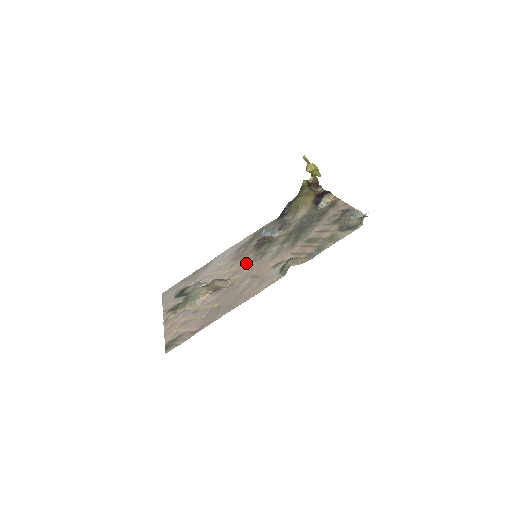
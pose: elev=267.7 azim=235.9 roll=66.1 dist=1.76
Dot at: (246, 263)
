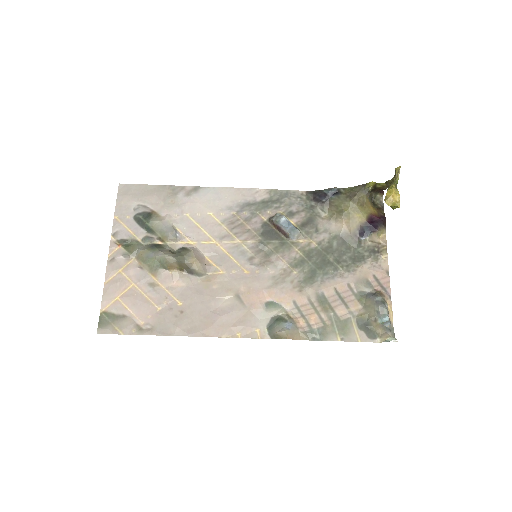
Dot at: (240, 255)
